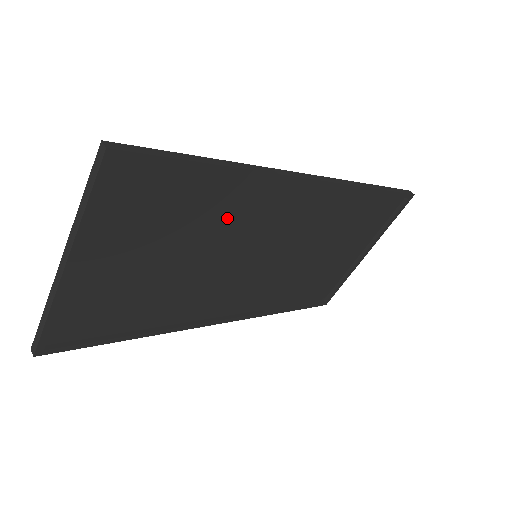
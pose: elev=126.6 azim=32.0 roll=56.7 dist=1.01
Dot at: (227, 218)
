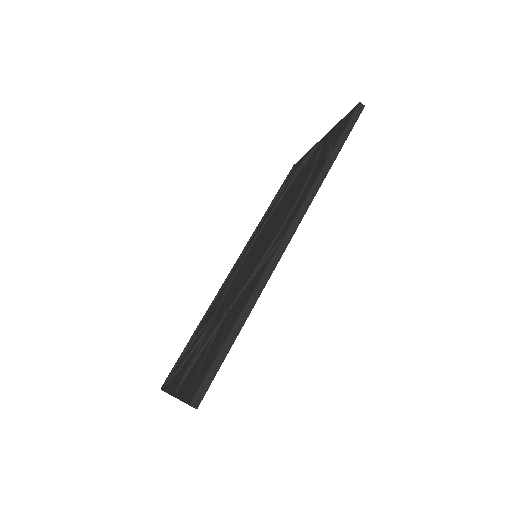
Dot at: (242, 295)
